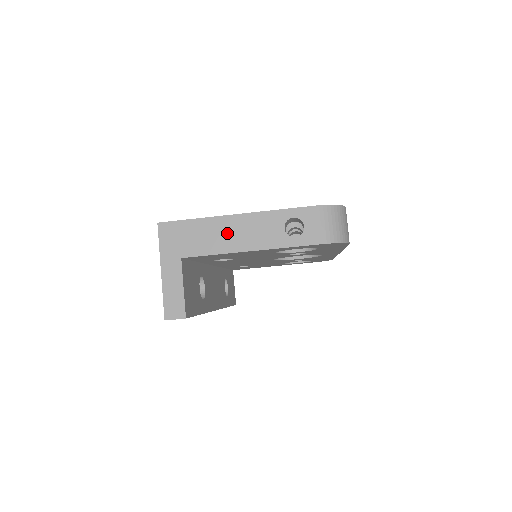
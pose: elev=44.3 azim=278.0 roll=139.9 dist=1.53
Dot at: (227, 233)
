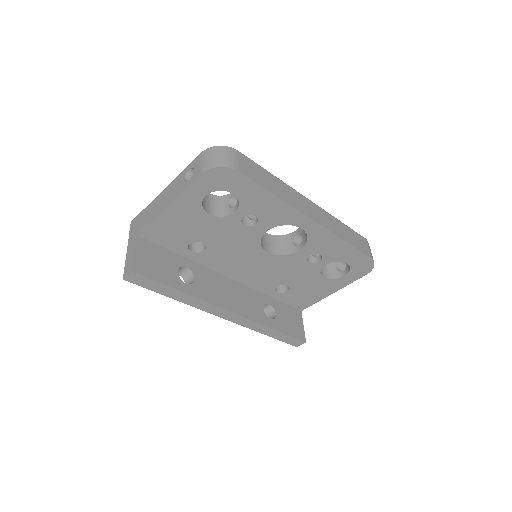
Dot at: (158, 204)
